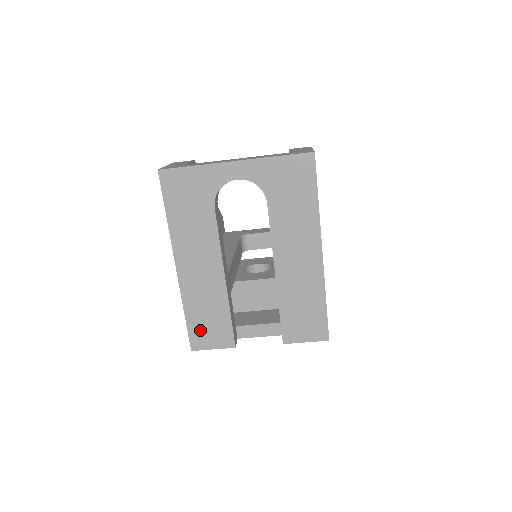
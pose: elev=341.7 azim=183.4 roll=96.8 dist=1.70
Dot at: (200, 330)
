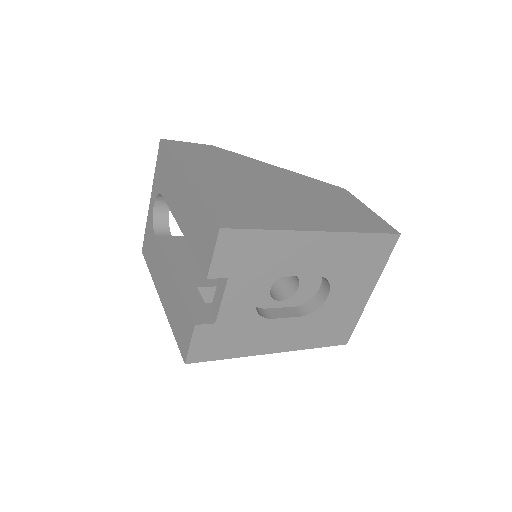
Dot at: (181, 336)
